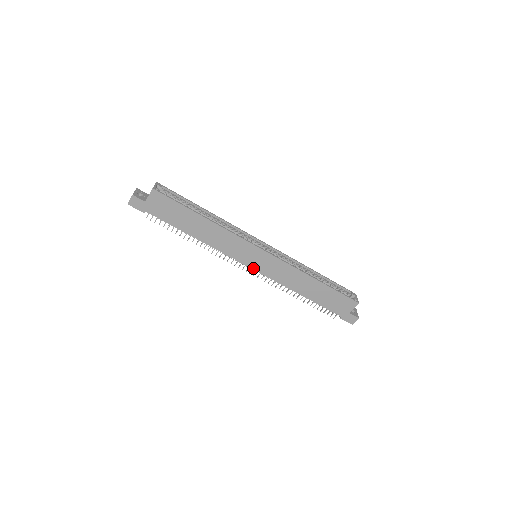
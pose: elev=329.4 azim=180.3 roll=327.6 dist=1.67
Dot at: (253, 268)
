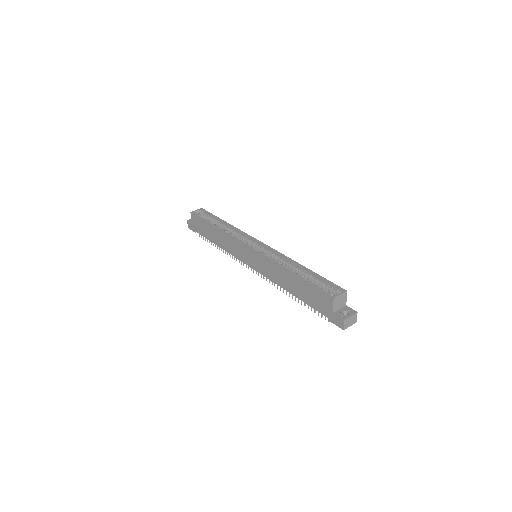
Dot at: (252, 267)
